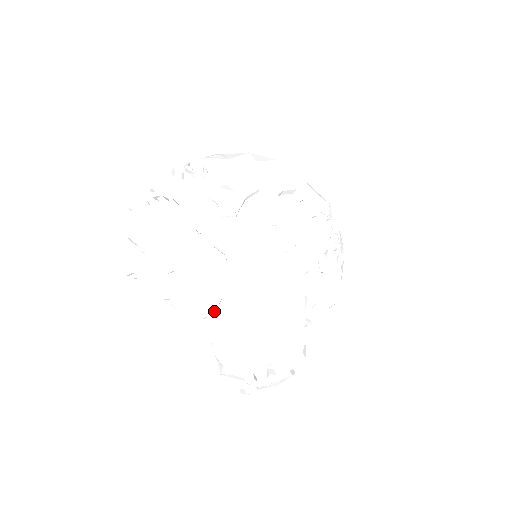
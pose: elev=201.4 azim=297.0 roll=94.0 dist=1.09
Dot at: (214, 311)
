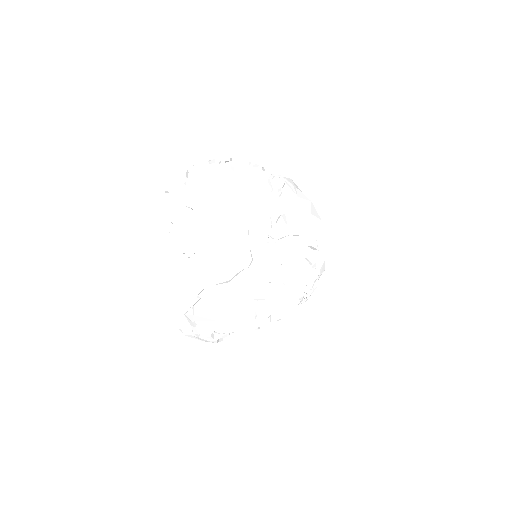
Dot at: (218, 283)
